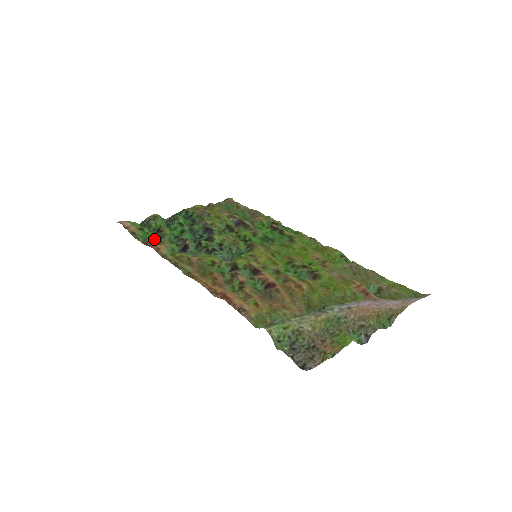
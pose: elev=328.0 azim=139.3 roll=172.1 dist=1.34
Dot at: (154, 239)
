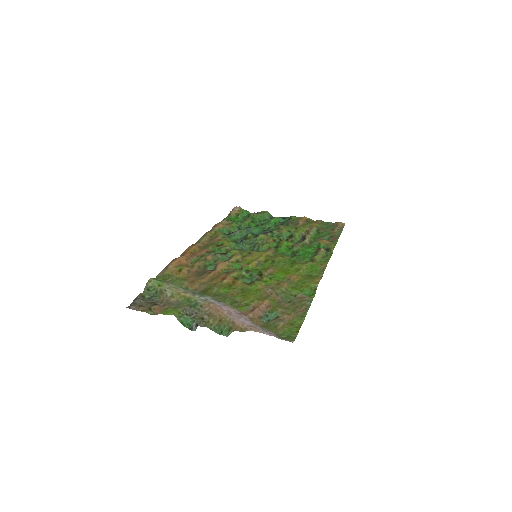
Dot at: (234, 222)
